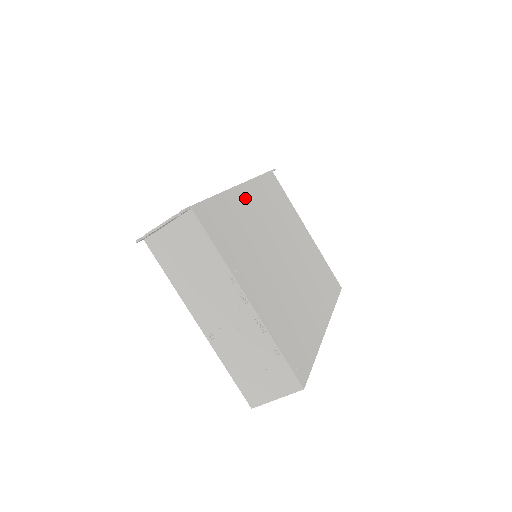
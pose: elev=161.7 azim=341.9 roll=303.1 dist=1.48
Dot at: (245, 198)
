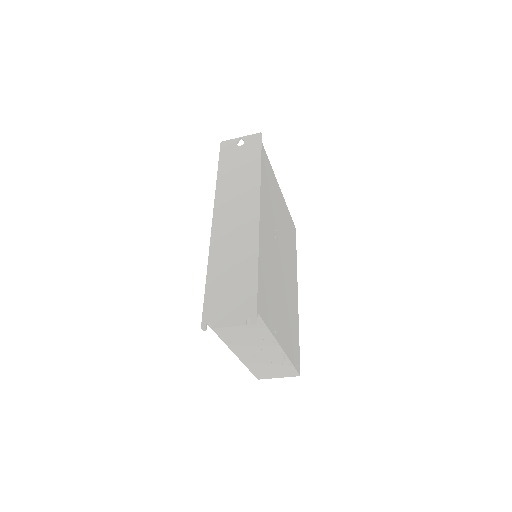
Dot at: (263, 229)
